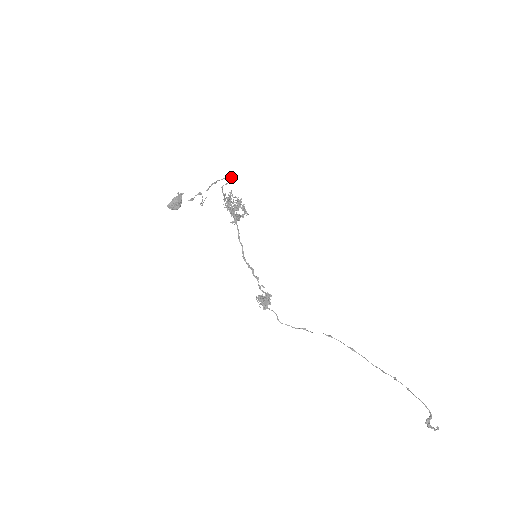
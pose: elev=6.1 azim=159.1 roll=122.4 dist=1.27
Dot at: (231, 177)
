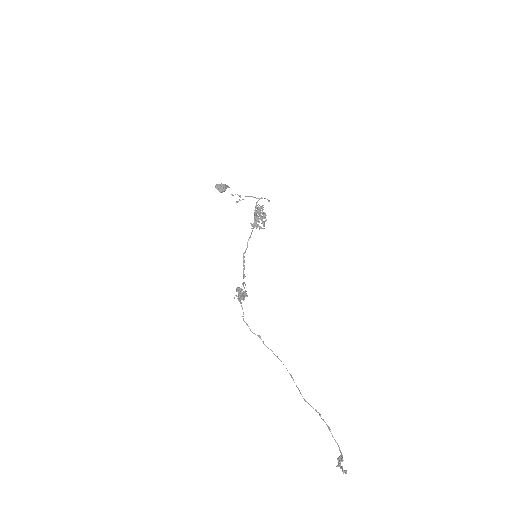
Dot at: (267, 199)
